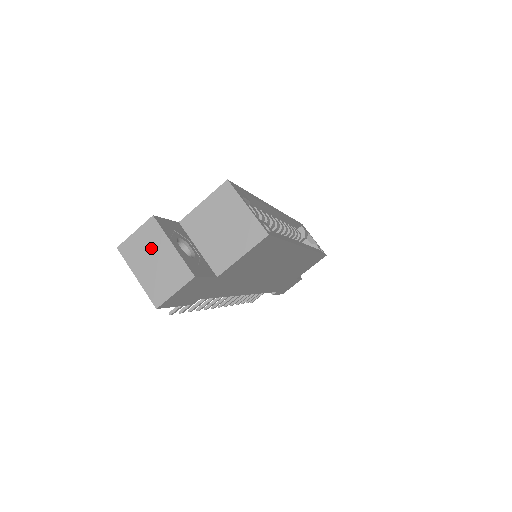
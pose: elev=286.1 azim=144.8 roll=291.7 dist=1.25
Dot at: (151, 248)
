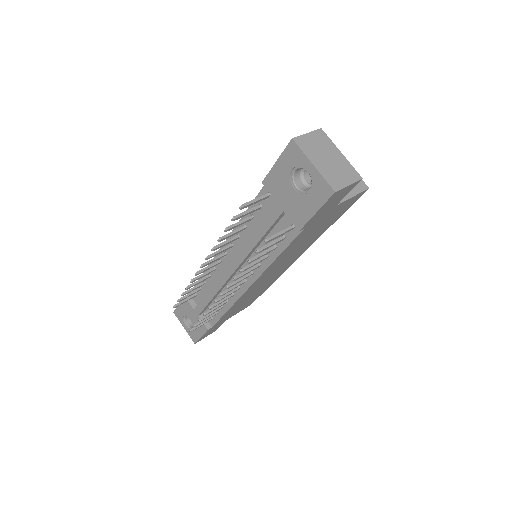
Dot at: (323, 148)
